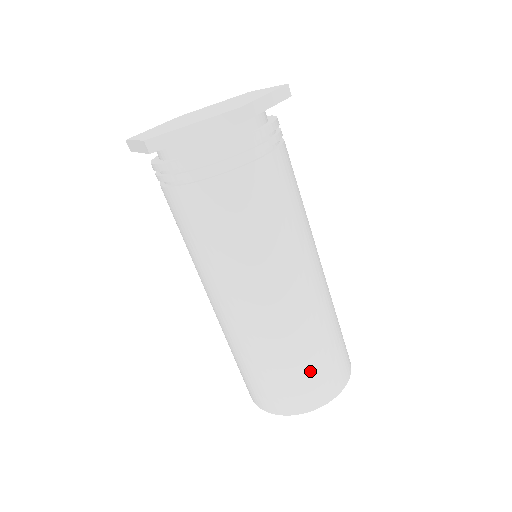
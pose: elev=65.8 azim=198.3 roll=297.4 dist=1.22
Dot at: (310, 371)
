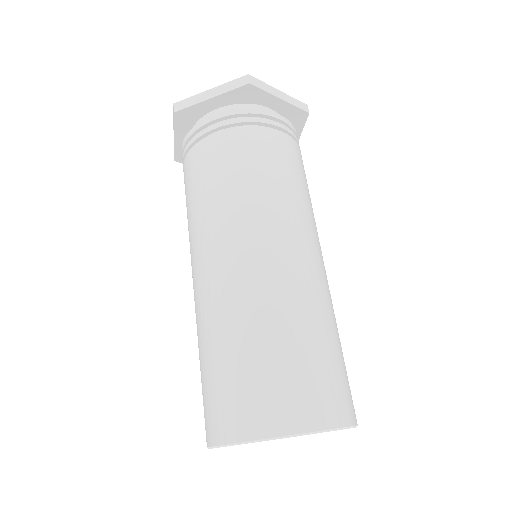
Dot at: (341, 362)
